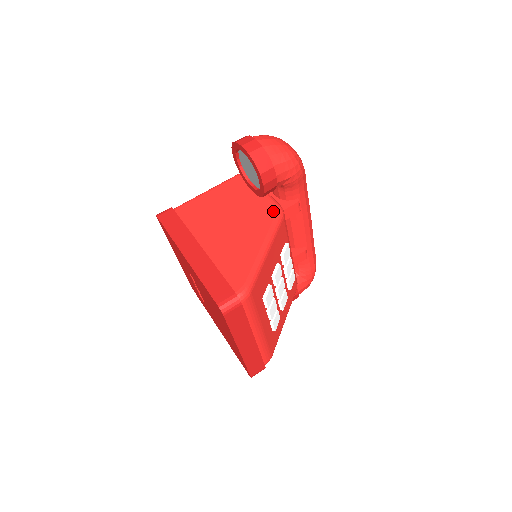
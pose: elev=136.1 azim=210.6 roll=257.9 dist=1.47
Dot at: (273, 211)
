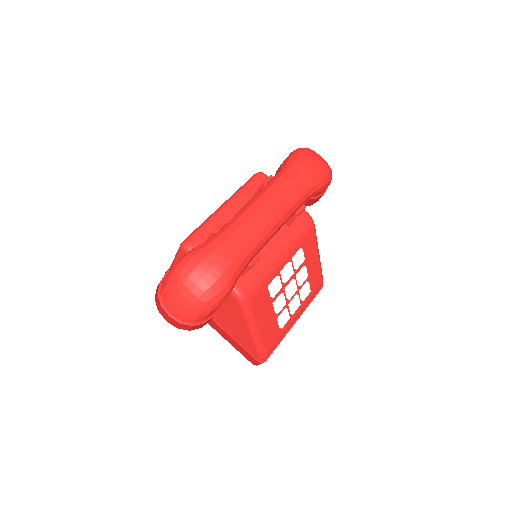
Dot at: (236, 303)
